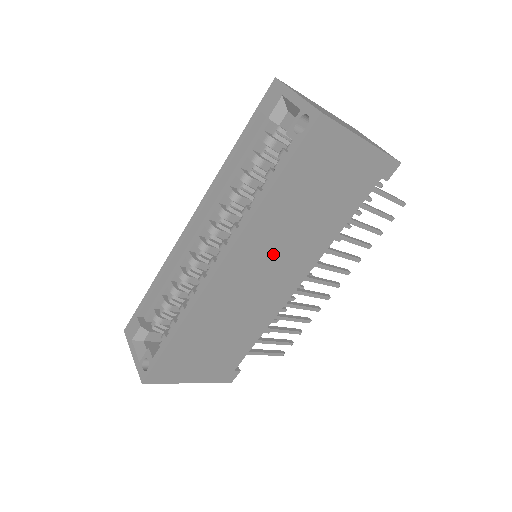
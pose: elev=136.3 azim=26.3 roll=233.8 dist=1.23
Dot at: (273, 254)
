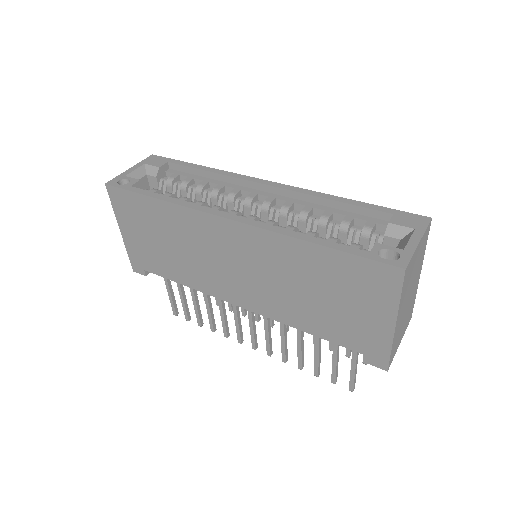
Dot at: (259, 269)
